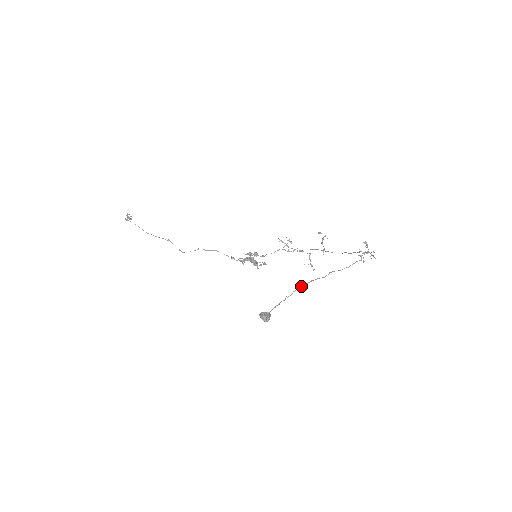
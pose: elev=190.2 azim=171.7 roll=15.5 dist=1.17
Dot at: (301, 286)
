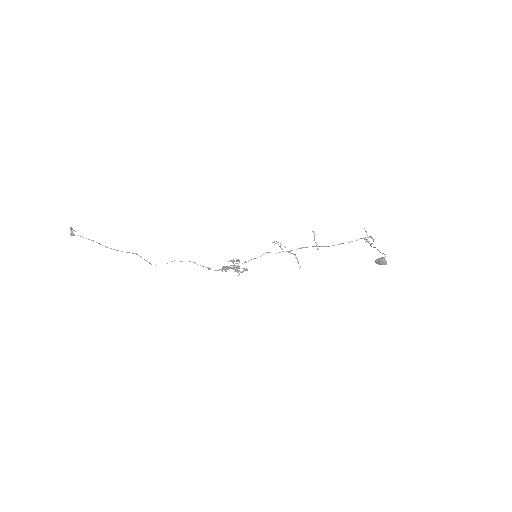
Dot at: (375, 247)
